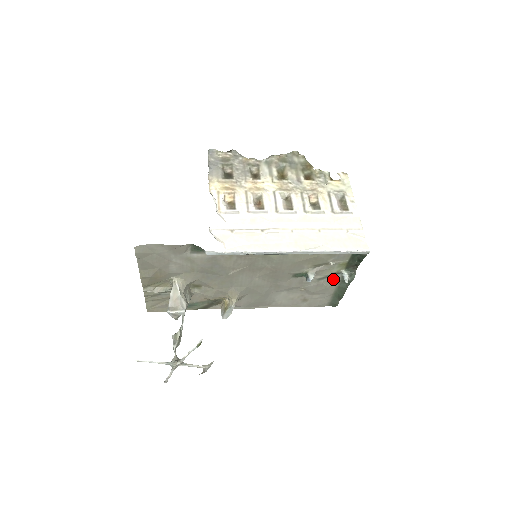
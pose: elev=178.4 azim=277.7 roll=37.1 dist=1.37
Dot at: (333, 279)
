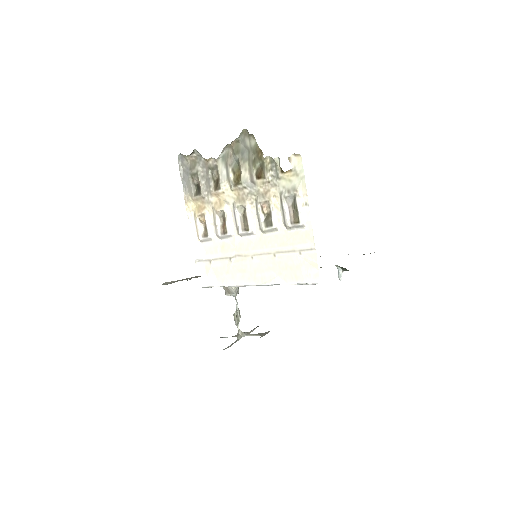
Dot at: occluded
